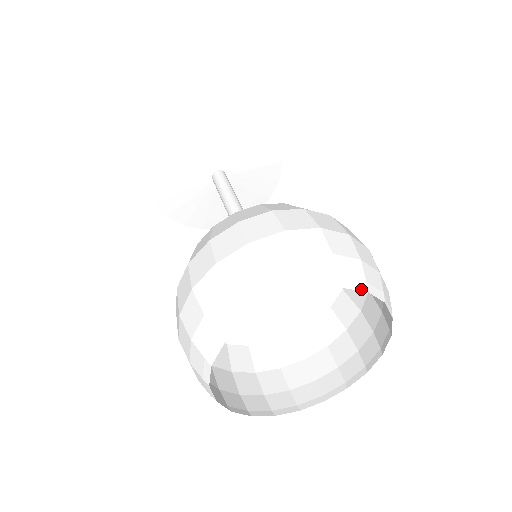
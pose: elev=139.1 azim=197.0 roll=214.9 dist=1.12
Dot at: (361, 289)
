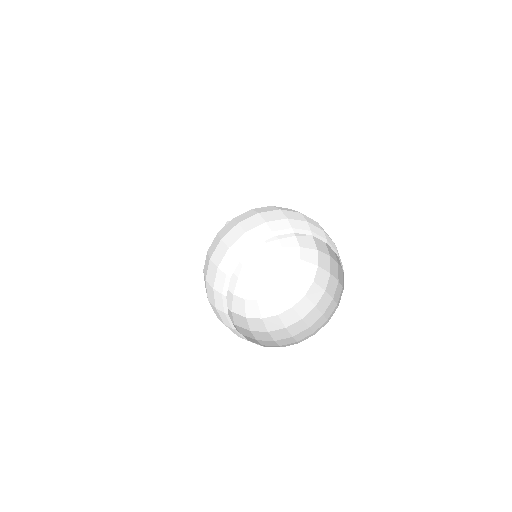
Dot at: (335, 252)
